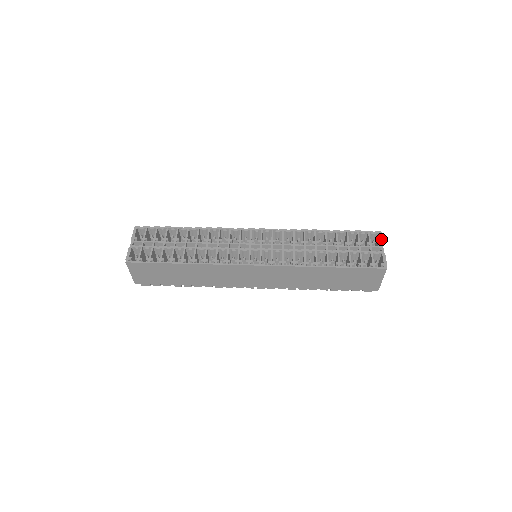
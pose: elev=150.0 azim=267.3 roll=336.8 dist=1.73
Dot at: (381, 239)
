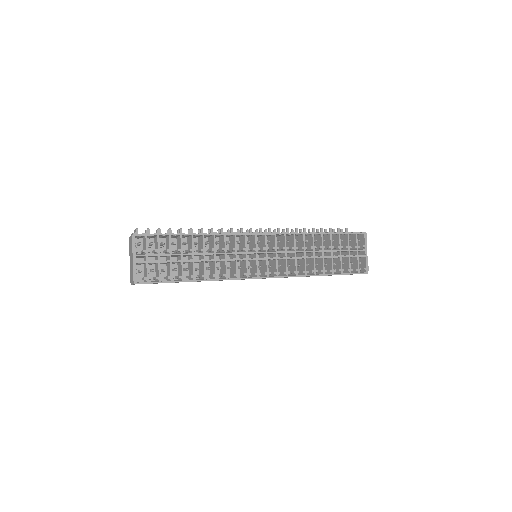
Dot at: (366, 241)
